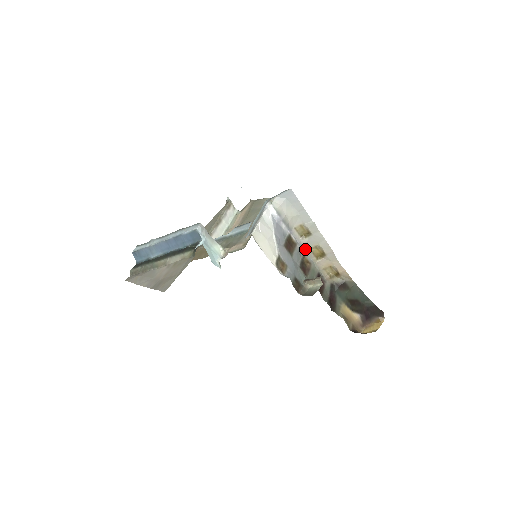
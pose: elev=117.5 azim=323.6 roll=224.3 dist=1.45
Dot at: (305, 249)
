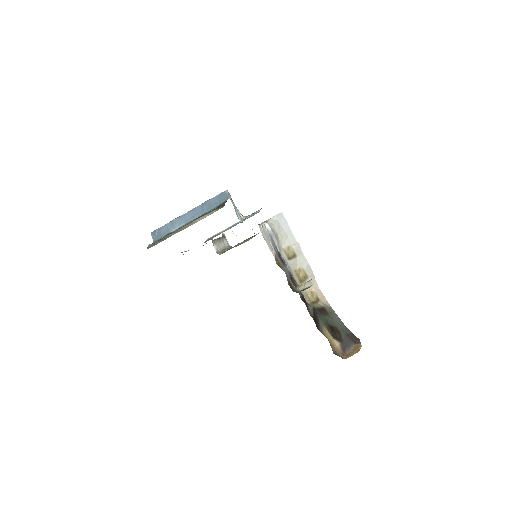
Dot at: (291, 270)
